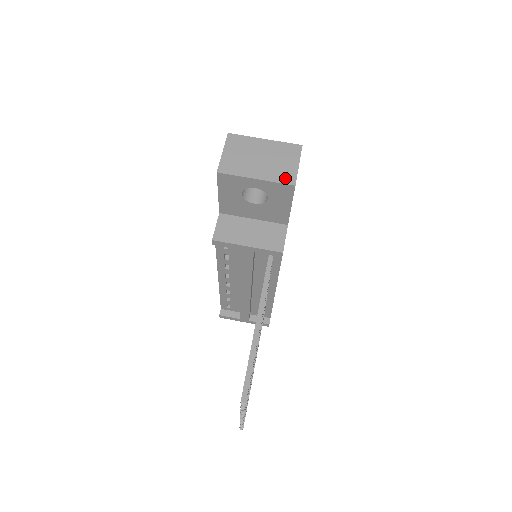
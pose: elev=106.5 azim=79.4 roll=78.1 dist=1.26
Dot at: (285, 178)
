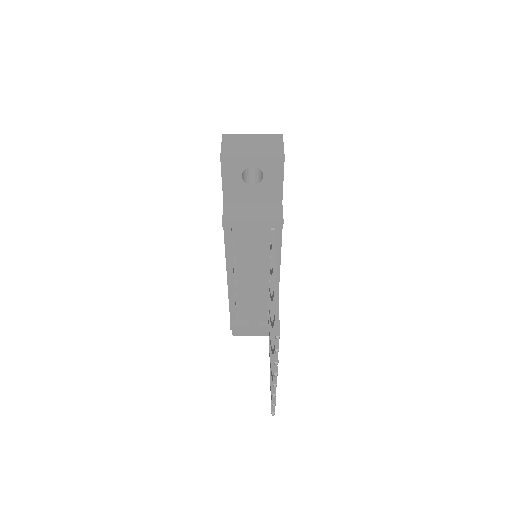
Dot at: (275, 153)
